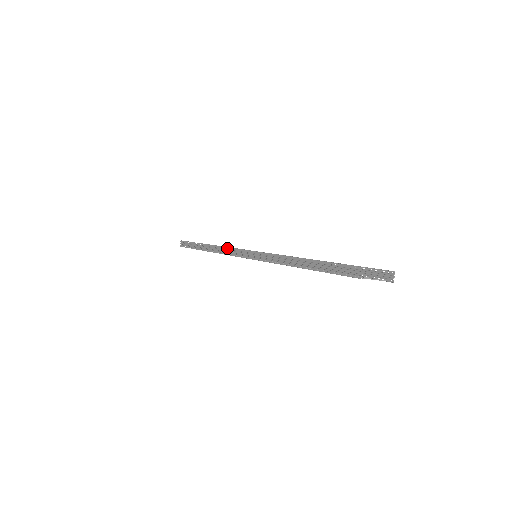
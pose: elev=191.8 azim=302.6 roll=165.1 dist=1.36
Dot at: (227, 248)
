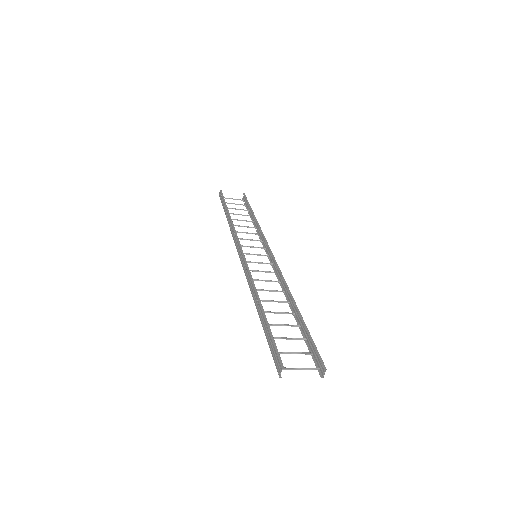
Dot at: (235, 236)
